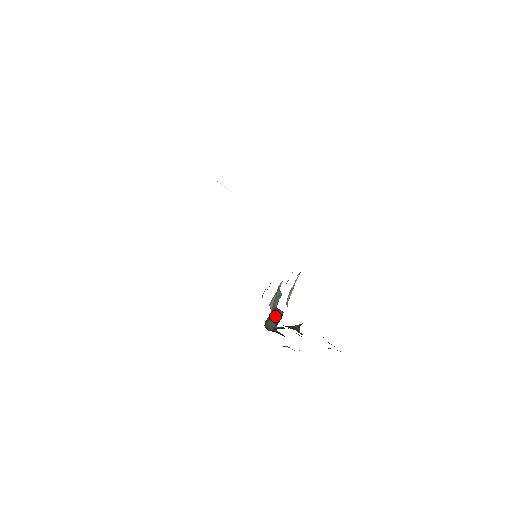
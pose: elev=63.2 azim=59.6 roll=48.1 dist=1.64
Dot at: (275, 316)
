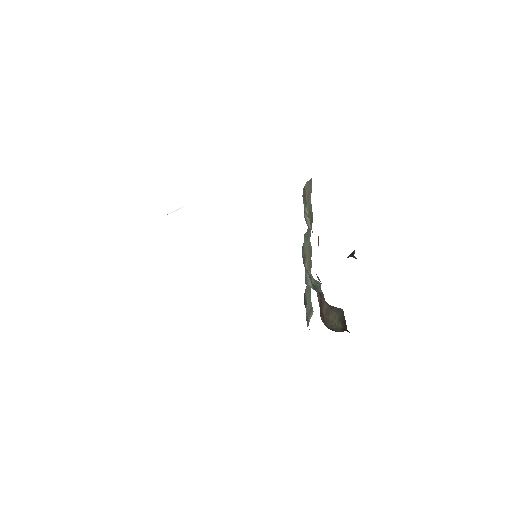
Dot at: (332, 313)
